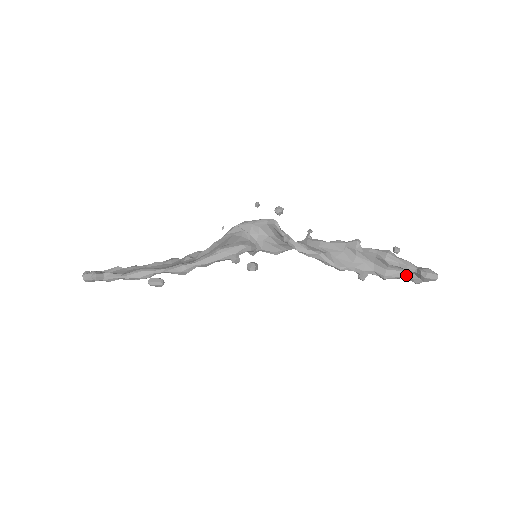
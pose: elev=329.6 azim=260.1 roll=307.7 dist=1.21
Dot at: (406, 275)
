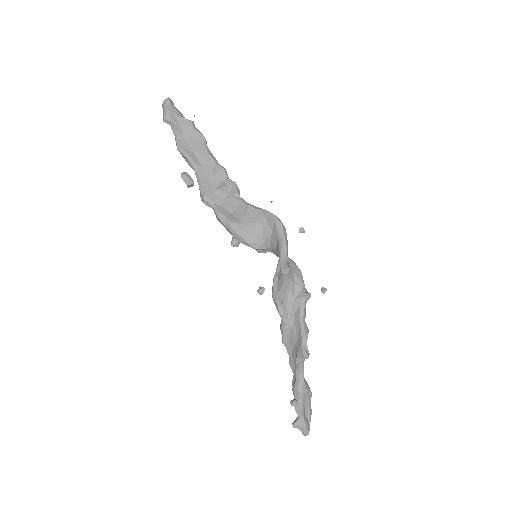
Dot at: occluded
